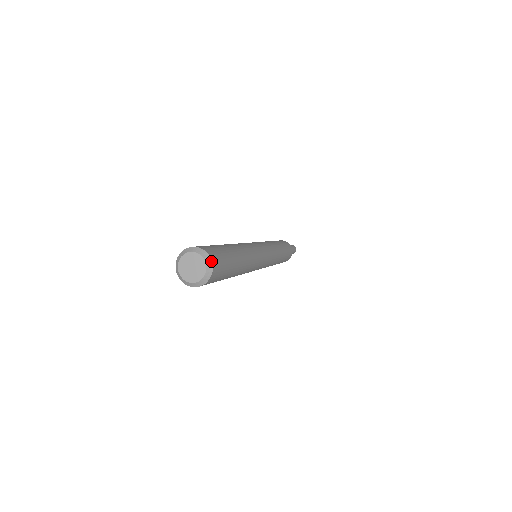
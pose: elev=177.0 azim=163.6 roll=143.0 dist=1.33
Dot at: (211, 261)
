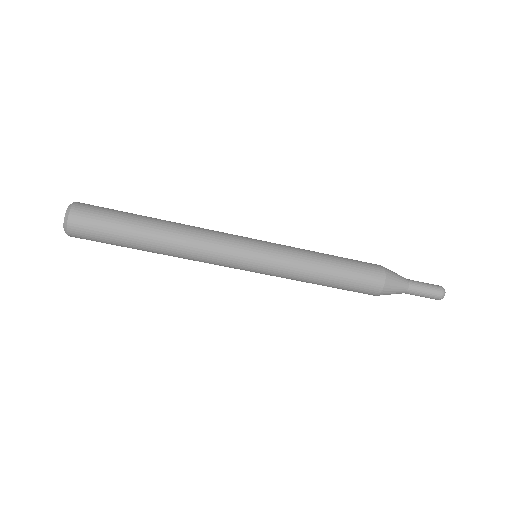
Dot at: (72, 205)
